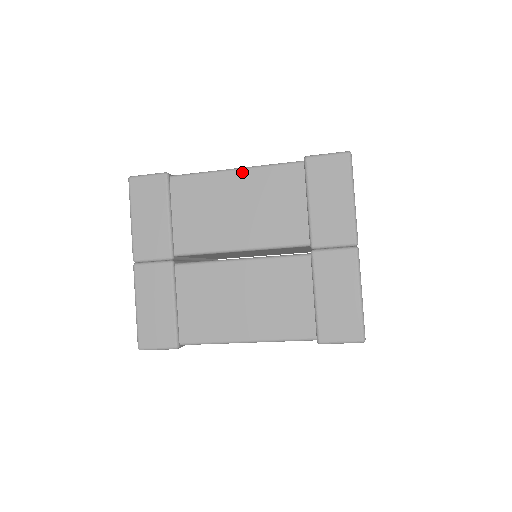
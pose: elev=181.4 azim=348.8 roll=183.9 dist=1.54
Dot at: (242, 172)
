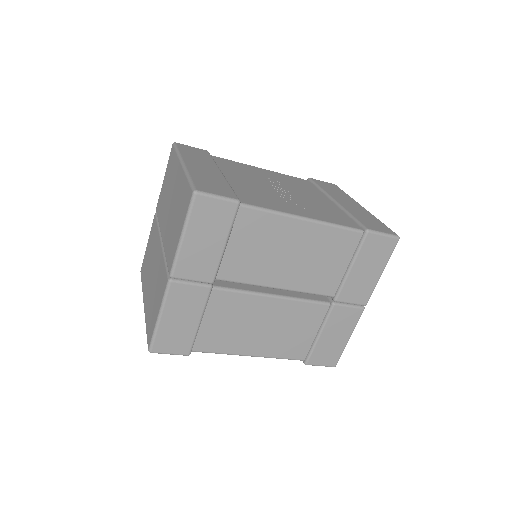
Dot at: (311, 224)
